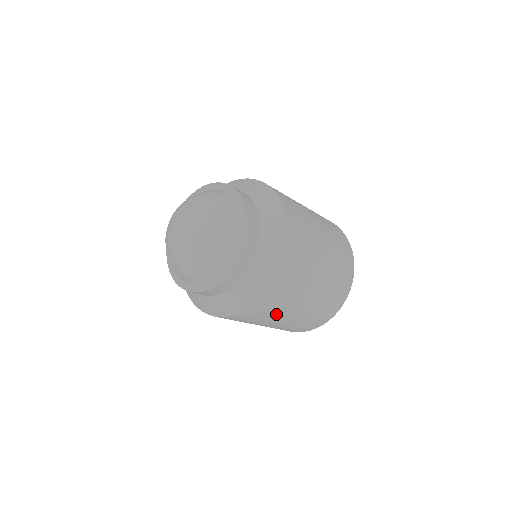
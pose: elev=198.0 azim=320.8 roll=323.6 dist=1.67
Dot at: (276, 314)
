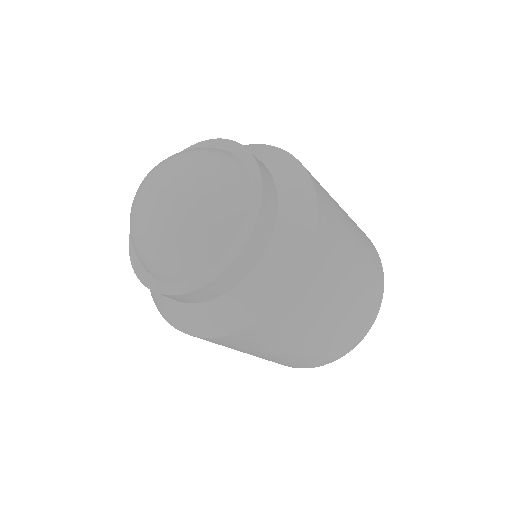
Dot at: occluded
